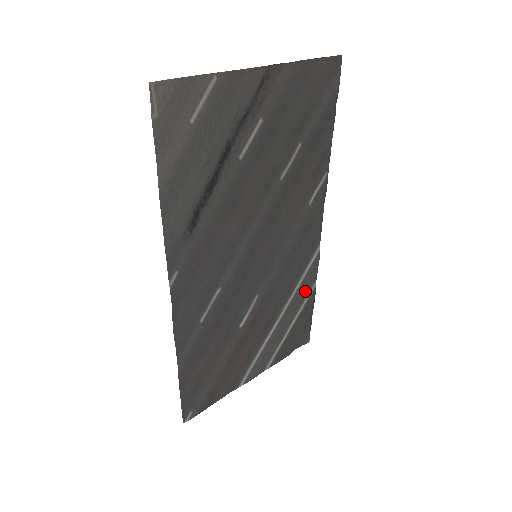
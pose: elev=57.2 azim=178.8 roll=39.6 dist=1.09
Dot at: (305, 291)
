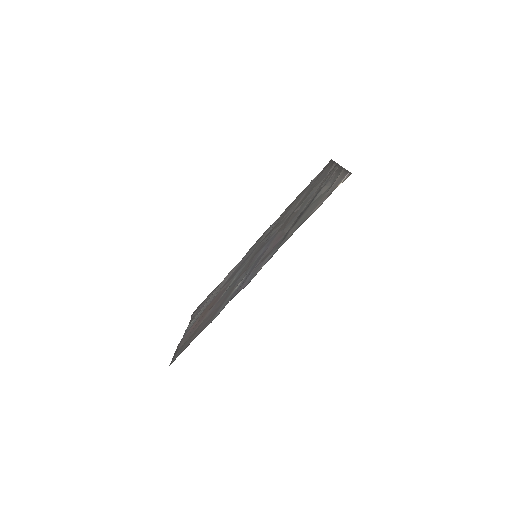
Dot at: (226, 277)
